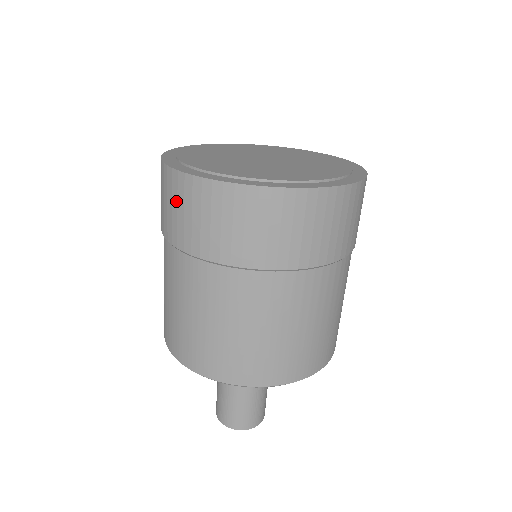
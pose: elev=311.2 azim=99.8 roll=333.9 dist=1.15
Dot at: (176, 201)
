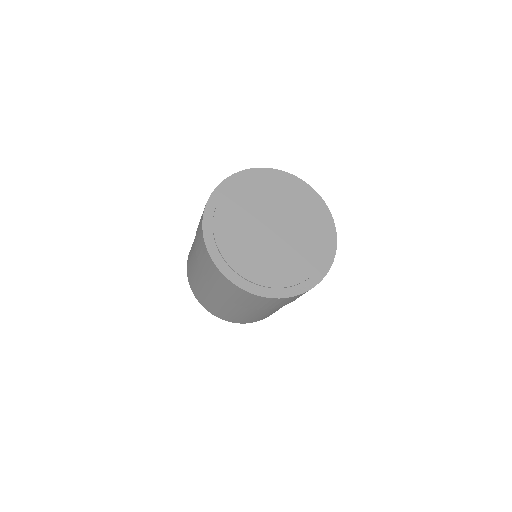
Dot at: (252, 300)
